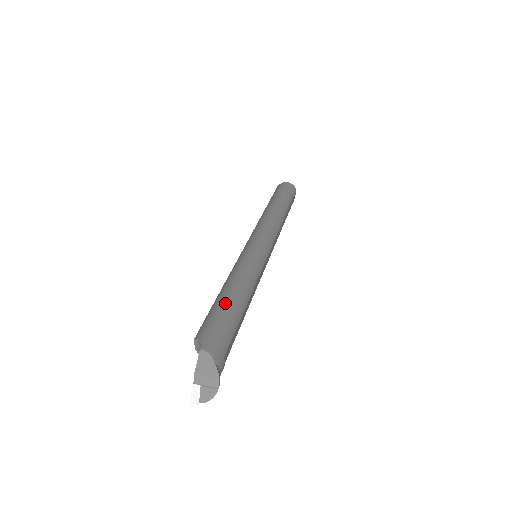
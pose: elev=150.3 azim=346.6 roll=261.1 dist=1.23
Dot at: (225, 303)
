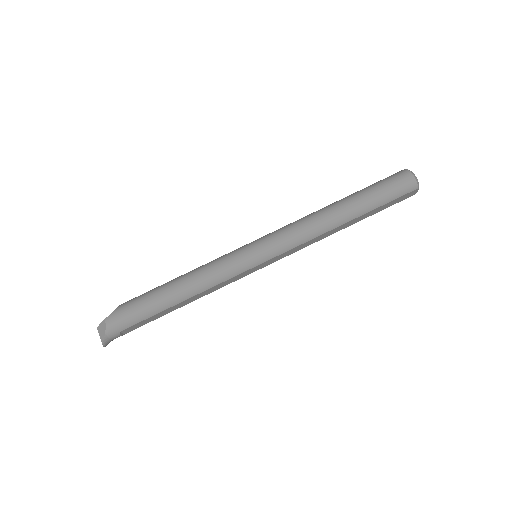
Dot at: (157, 294)
